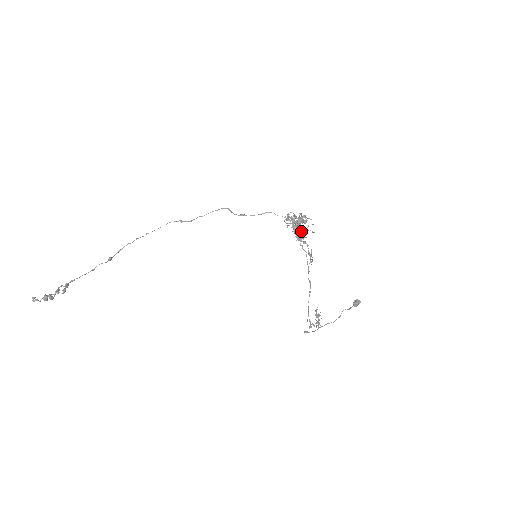
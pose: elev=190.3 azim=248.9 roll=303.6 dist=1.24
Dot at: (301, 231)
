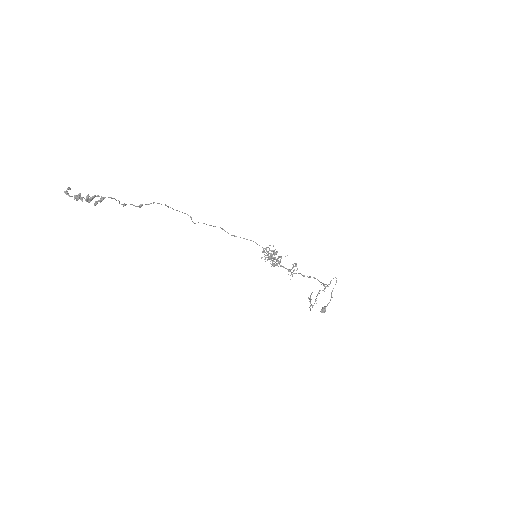
Dot at: (281, 256)
